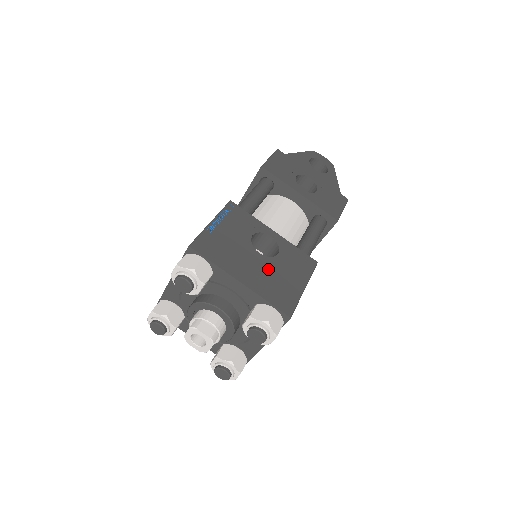
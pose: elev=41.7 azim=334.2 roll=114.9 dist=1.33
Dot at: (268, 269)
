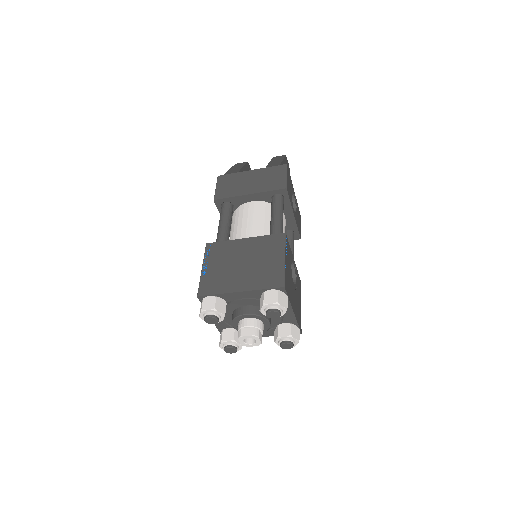
Dot at: (296, 296)
